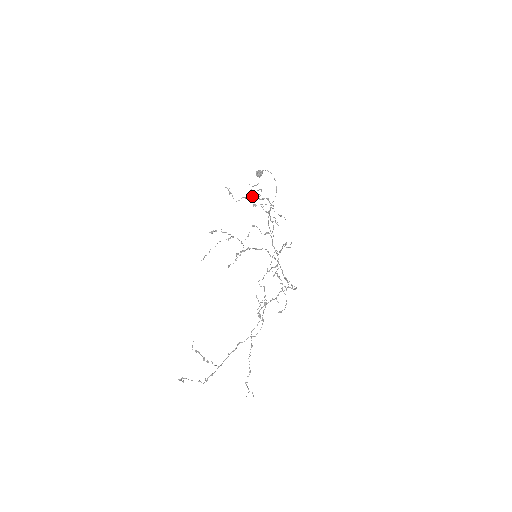
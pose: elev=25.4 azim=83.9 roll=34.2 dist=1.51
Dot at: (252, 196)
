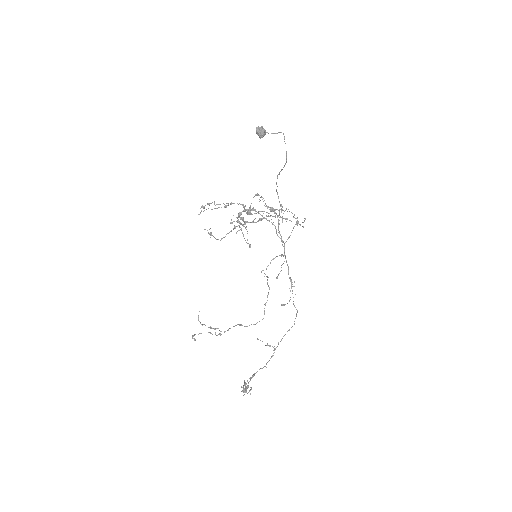
Dot at: (242, 224)
